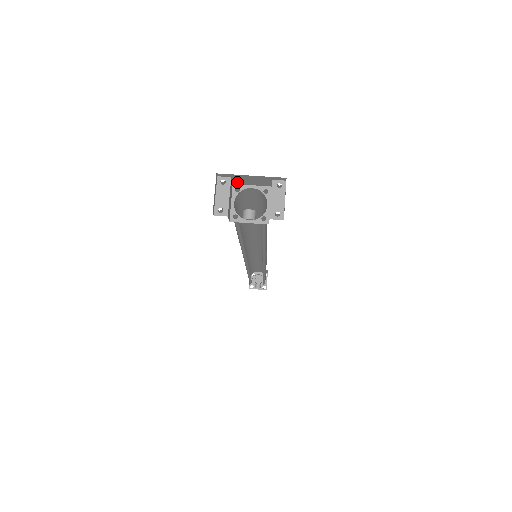
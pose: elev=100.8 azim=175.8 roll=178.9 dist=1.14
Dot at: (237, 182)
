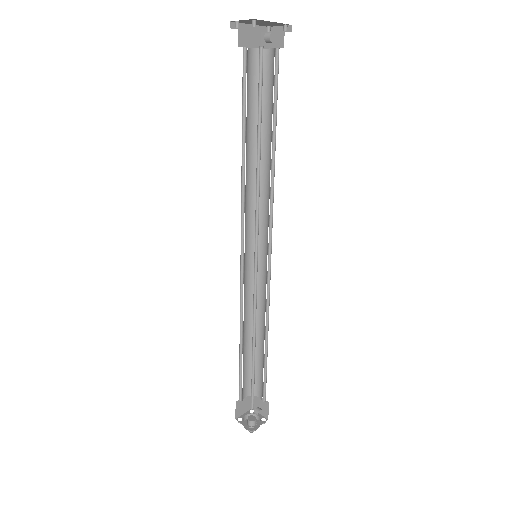
Dot at: (241, 42)
